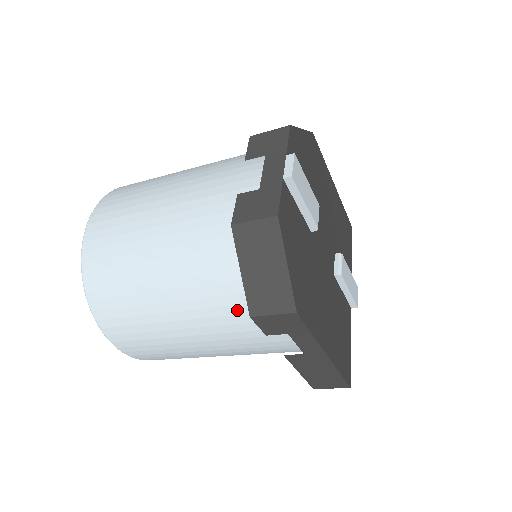
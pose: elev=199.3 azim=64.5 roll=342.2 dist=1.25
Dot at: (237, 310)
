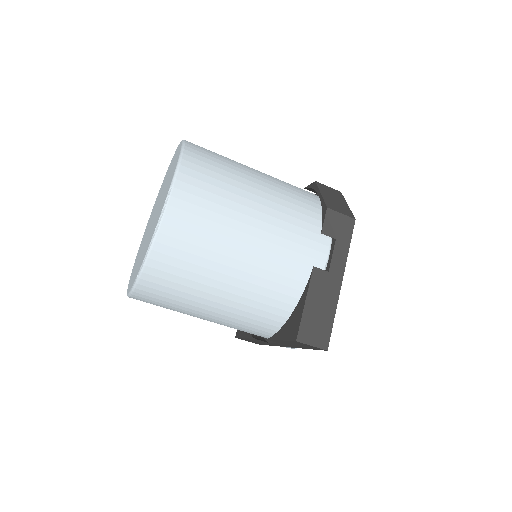
Dot at: (306, 212)
